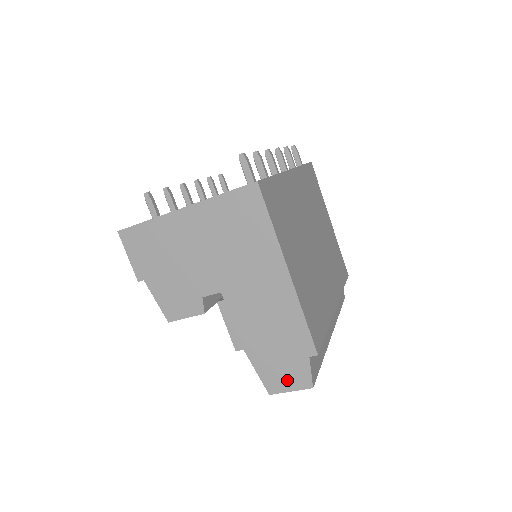
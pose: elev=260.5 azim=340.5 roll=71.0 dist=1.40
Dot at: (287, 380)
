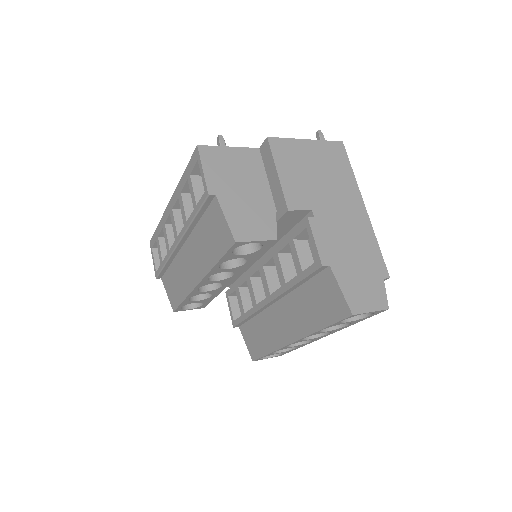
Dot at: (368, 300)
